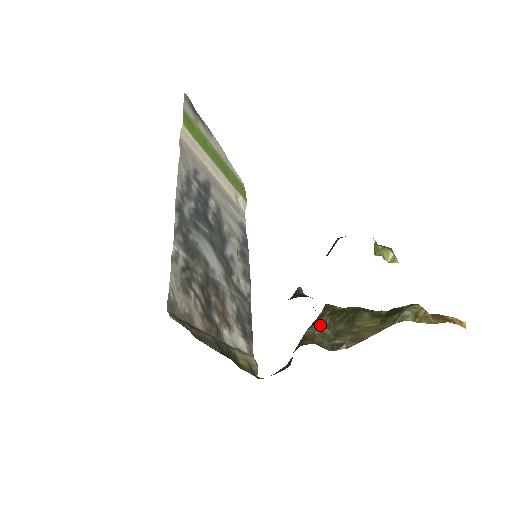
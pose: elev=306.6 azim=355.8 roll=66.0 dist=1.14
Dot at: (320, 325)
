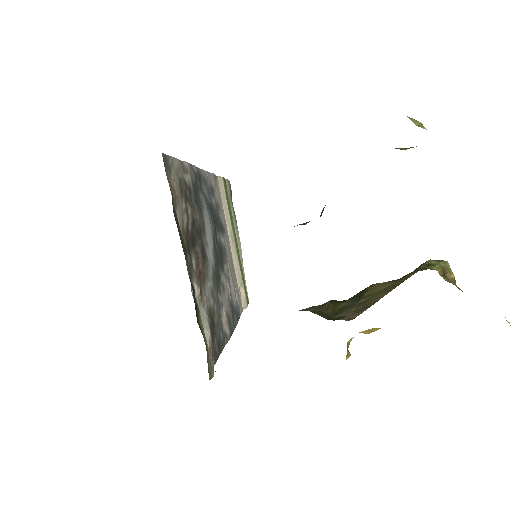
Dot at: (316, 306)
